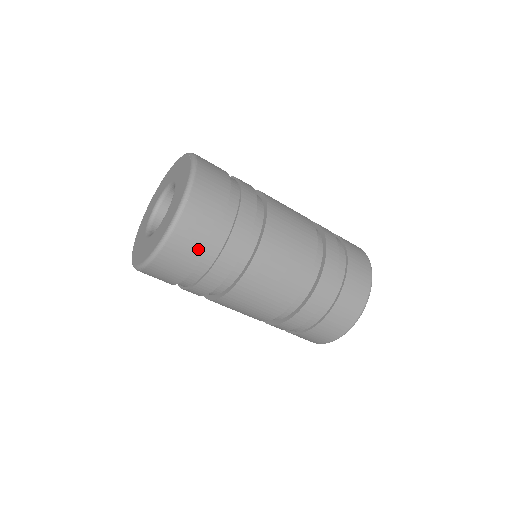
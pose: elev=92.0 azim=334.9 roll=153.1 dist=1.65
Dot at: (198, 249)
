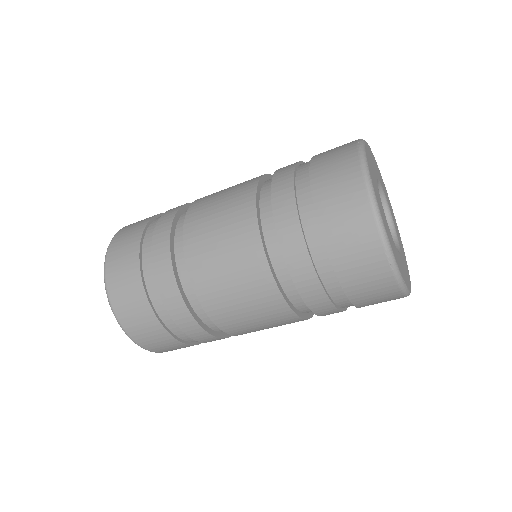
Dot at: (173, 344)
